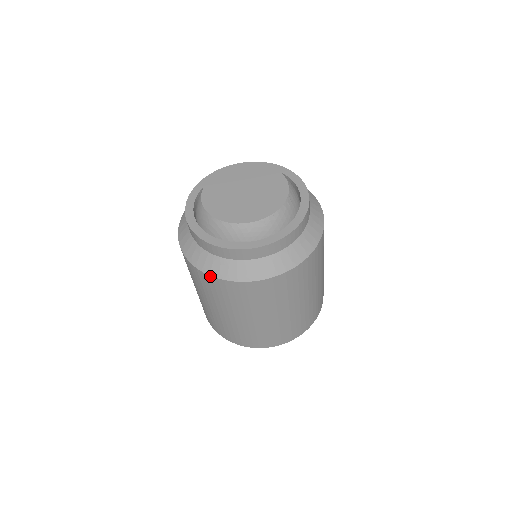
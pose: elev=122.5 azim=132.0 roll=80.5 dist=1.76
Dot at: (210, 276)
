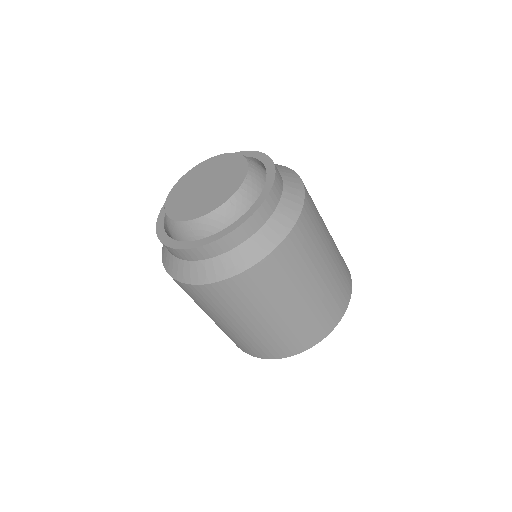
Dot at: (229, 279)
